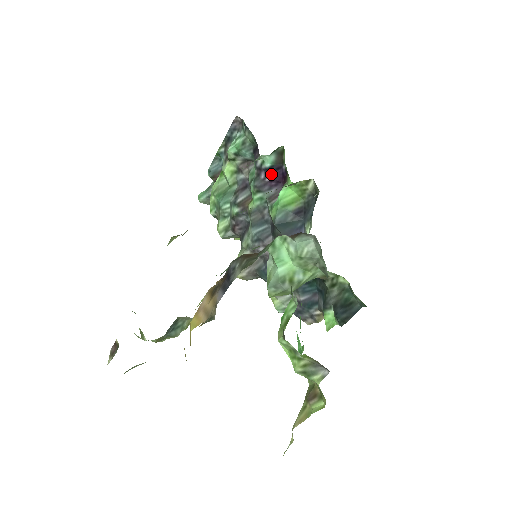
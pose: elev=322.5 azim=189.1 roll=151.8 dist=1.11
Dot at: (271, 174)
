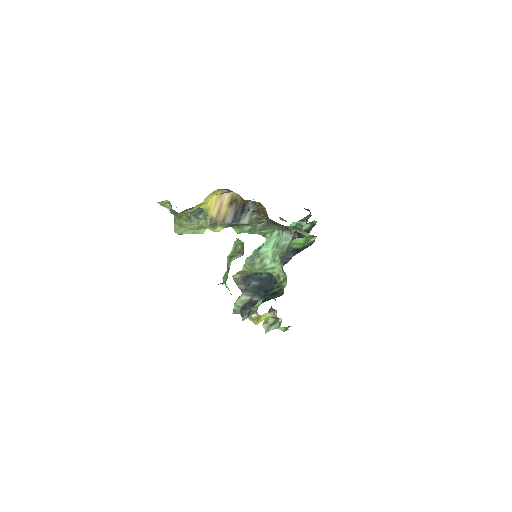
Dot at: (300, 234)
